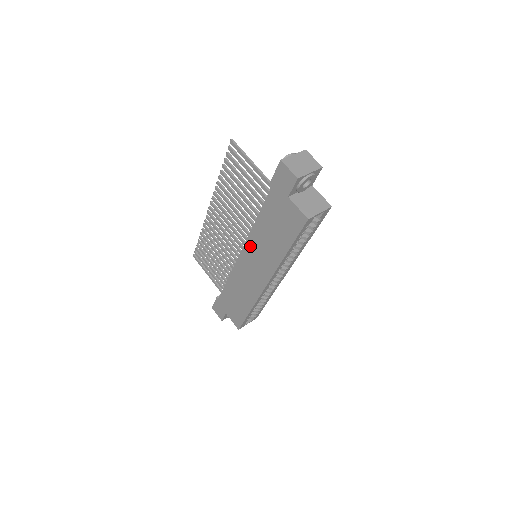
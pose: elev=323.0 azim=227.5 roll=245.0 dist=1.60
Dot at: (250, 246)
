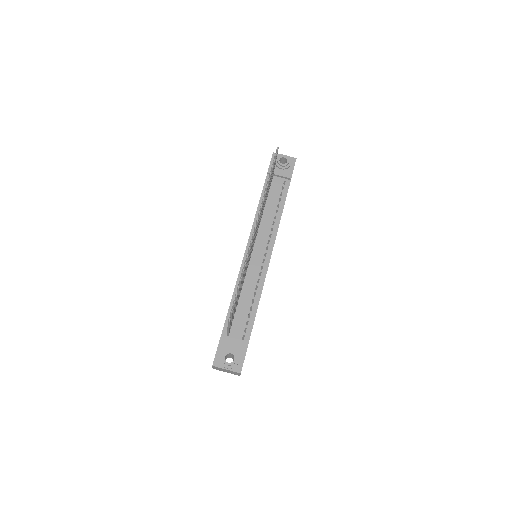
Dot at: occluded
